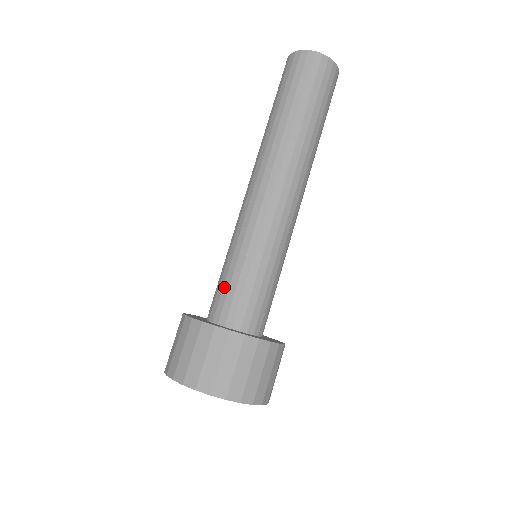
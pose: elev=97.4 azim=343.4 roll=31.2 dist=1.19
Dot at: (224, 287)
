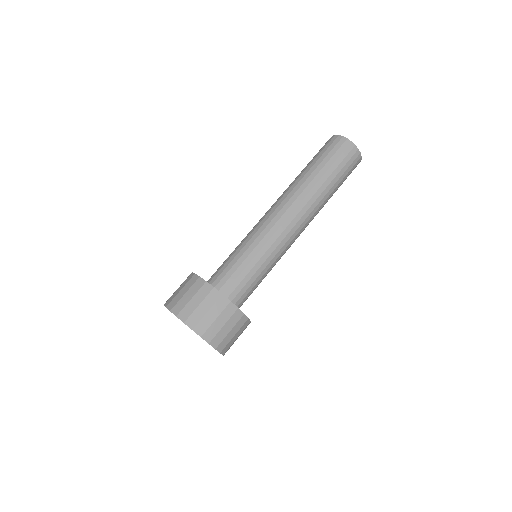
Dot at: (222, 264)
